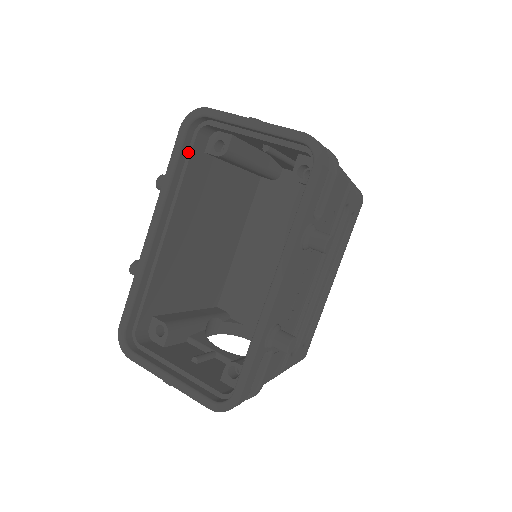
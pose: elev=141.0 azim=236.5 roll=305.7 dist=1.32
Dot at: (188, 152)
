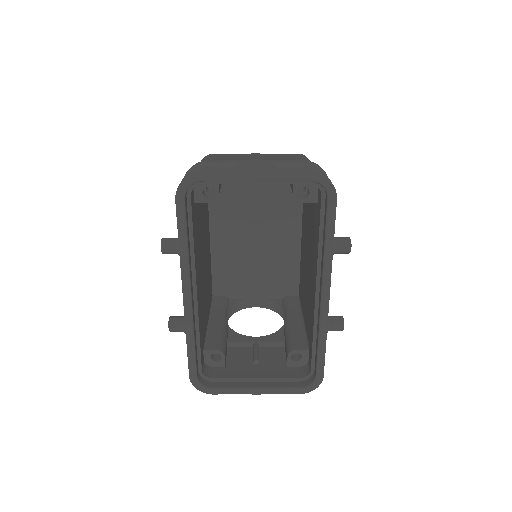
Dot at: (188, 215)
